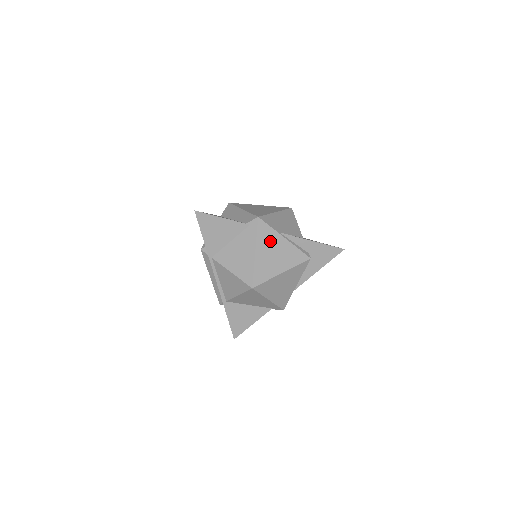
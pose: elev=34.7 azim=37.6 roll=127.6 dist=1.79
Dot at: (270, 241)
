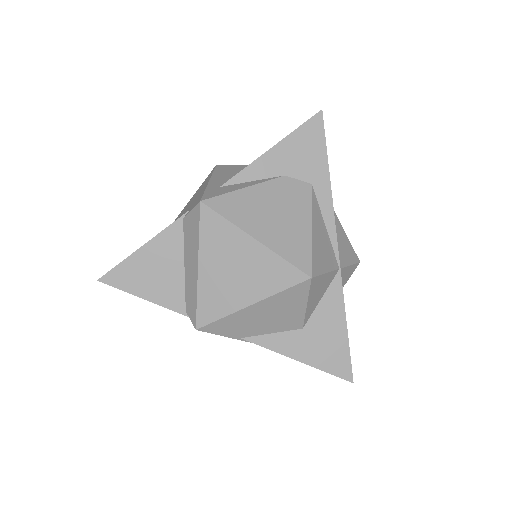
Dot at: occluded
